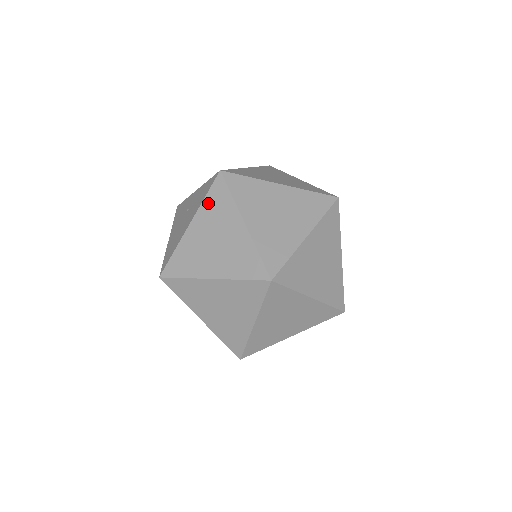
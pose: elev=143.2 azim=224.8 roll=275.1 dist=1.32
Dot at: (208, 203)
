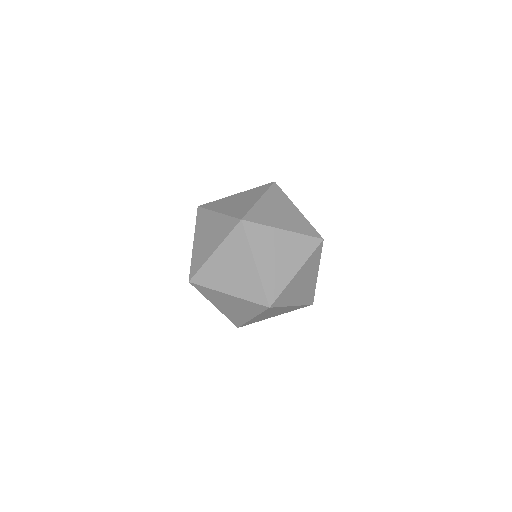
Dot at: occluded
